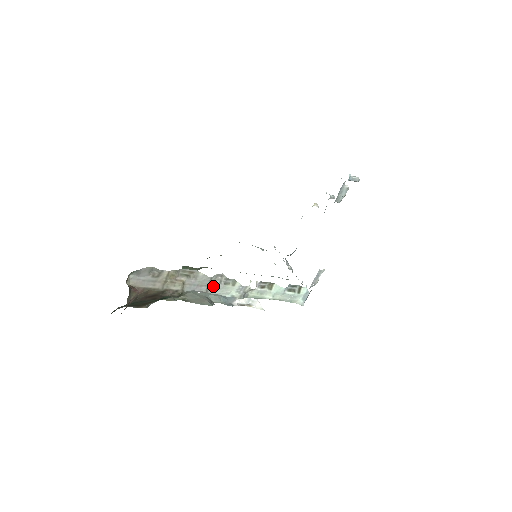
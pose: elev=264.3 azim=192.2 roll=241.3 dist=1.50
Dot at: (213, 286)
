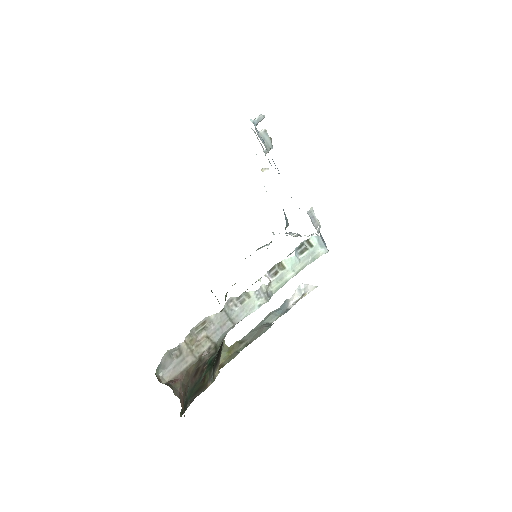
Dot at: (234, 315)
